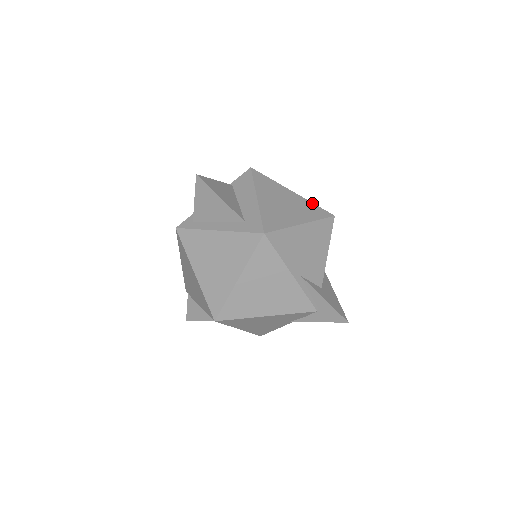
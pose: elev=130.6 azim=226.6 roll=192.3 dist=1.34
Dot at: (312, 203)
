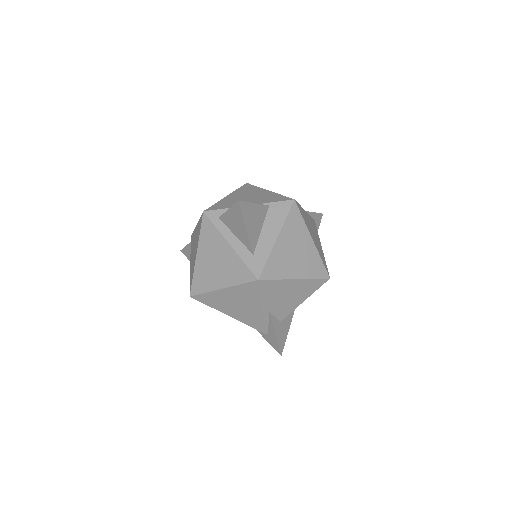
Dot at: (321, 258)
